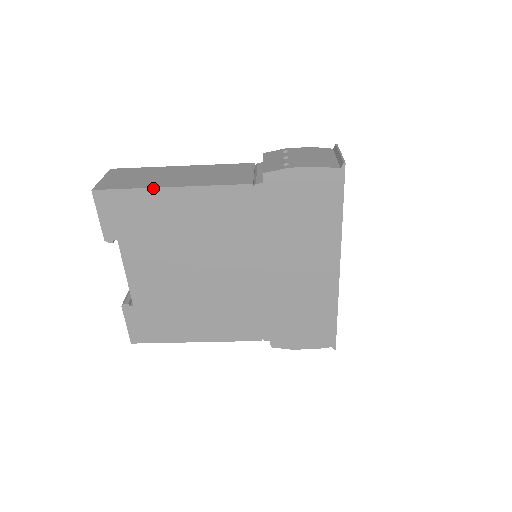
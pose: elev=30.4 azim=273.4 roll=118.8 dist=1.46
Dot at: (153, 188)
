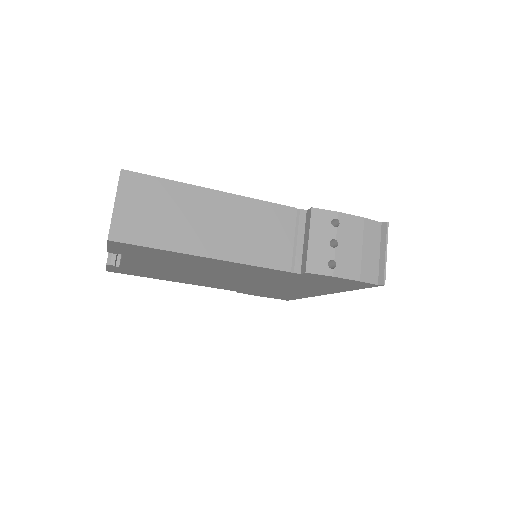
Dot at: (184, 253)
